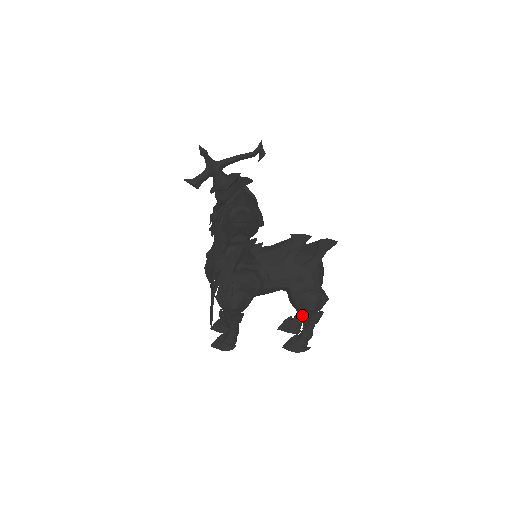
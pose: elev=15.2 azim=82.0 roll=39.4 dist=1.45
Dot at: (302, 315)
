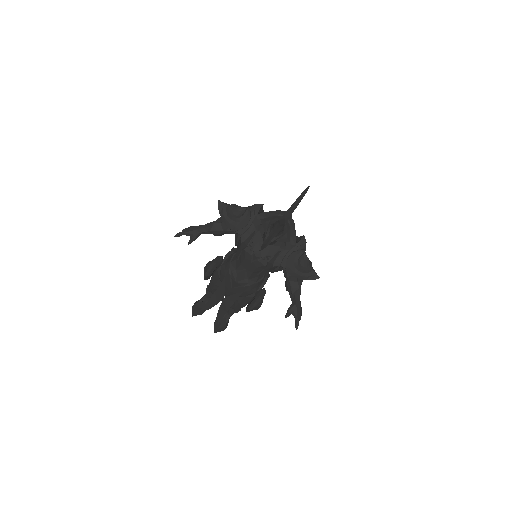
Dot at: occluded
